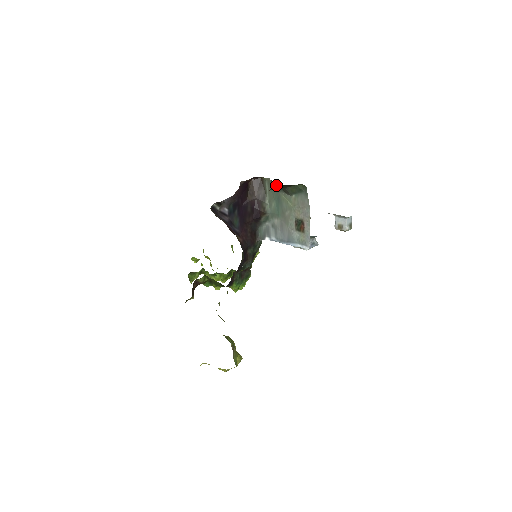
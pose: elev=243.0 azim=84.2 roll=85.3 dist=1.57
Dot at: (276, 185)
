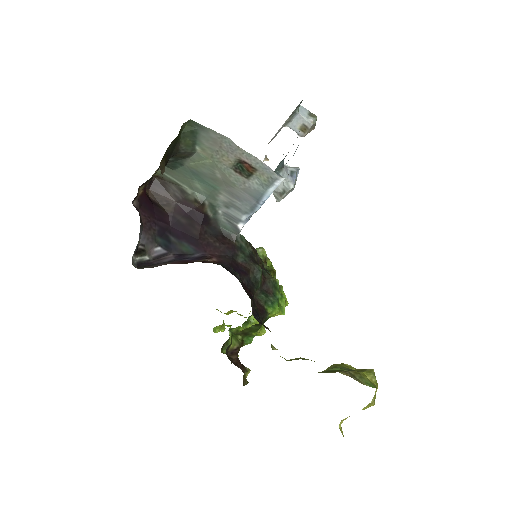
Dot at: (172, 163)
